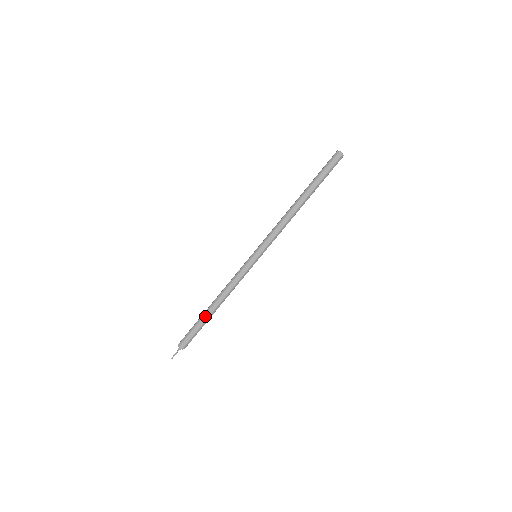
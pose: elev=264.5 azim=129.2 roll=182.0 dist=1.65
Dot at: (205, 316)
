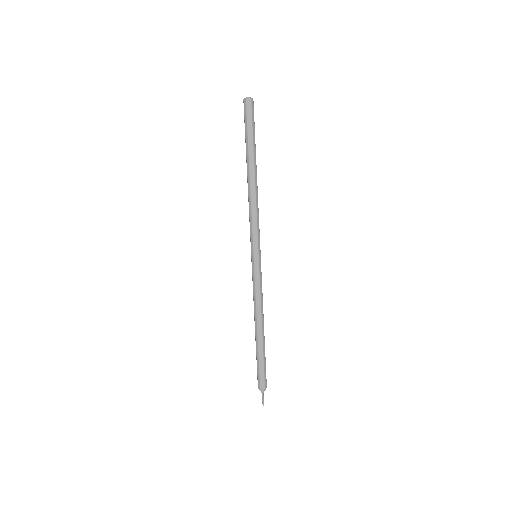
Dot at: (259, 346)
